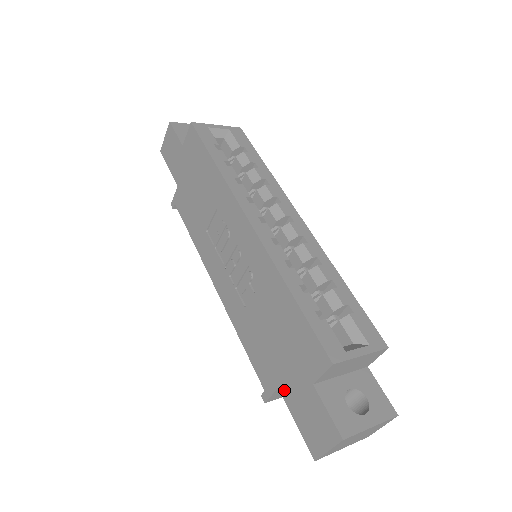
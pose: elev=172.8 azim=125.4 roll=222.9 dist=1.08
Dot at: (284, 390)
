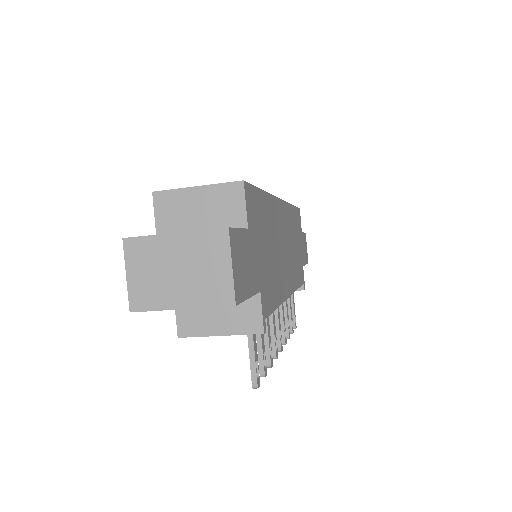
Dot at: occluded
